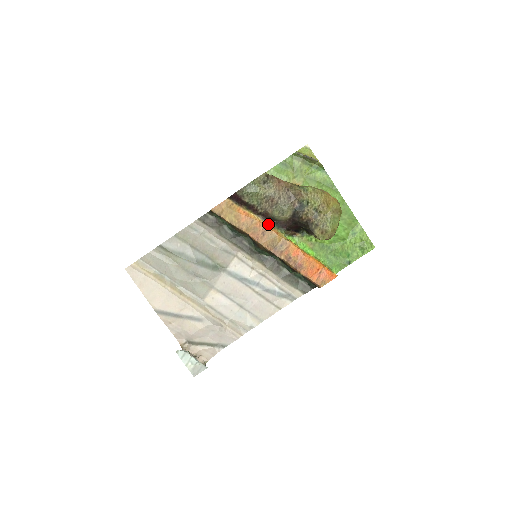
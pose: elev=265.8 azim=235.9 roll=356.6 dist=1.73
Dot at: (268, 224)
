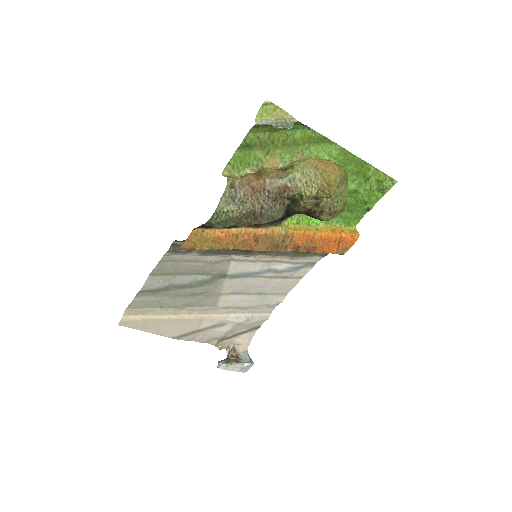
Dot at: (257, 228)
